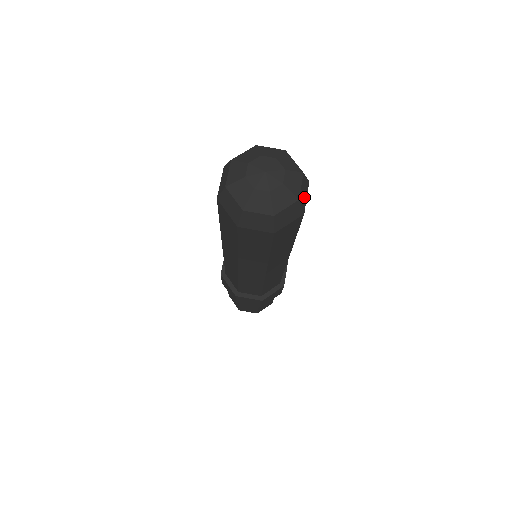
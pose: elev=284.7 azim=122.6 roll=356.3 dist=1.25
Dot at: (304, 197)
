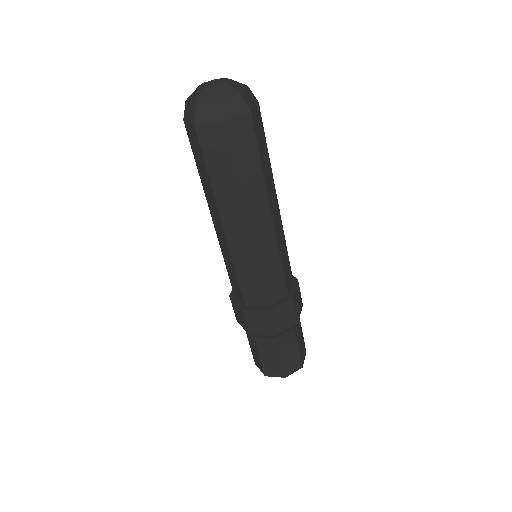
Dot at: (250, 102)
